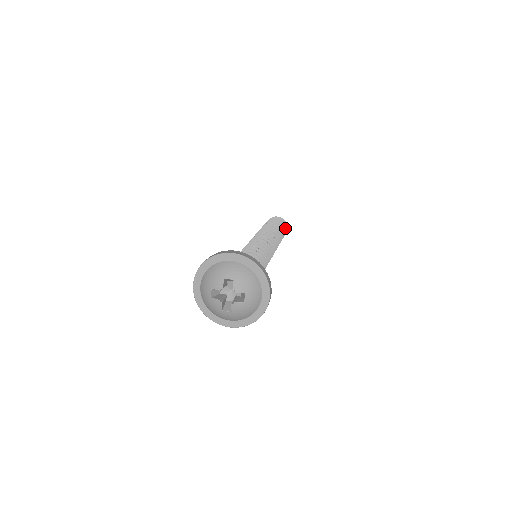
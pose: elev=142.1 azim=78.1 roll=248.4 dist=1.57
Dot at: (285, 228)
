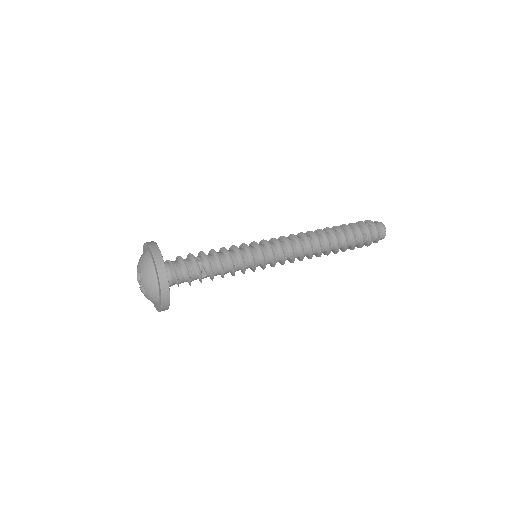
Dot at: (364, 242)
